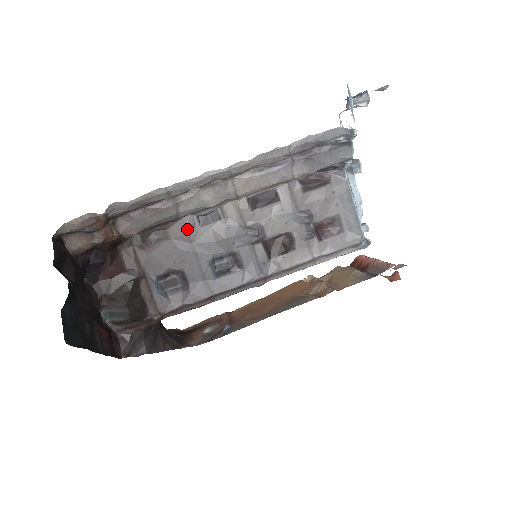
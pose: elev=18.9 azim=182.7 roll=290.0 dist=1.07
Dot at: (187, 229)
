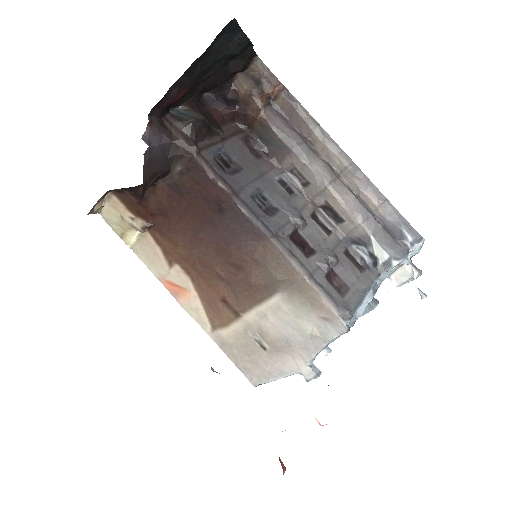
Dot at: (271, 171)
